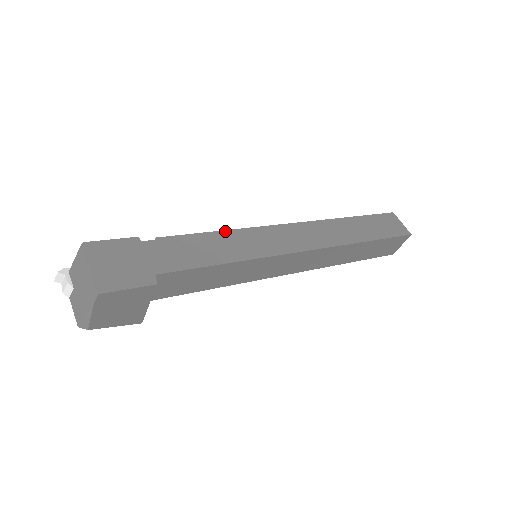
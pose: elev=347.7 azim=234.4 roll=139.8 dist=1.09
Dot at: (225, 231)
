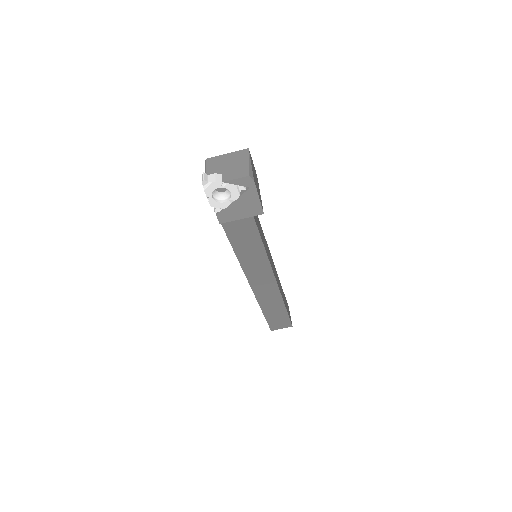
Dot at: occluded
